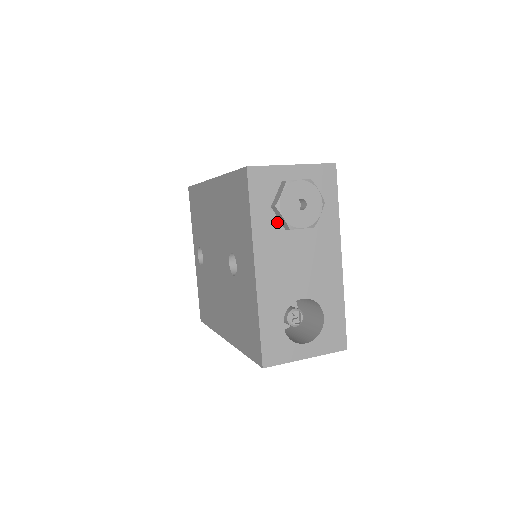
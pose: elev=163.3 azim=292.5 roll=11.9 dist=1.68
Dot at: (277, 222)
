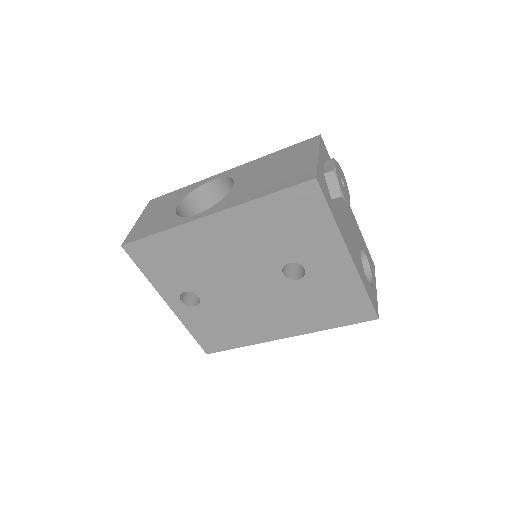
Dot at: (337, 209)
